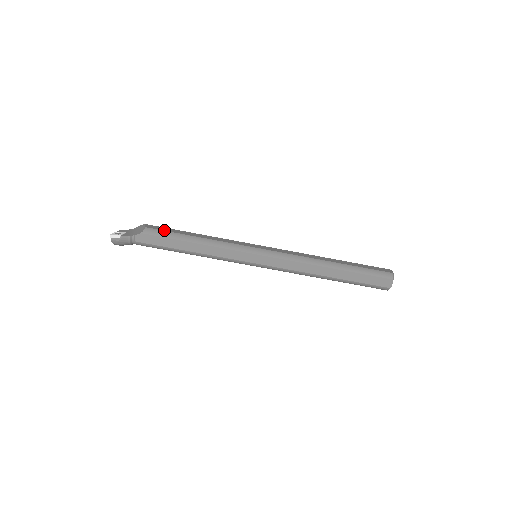
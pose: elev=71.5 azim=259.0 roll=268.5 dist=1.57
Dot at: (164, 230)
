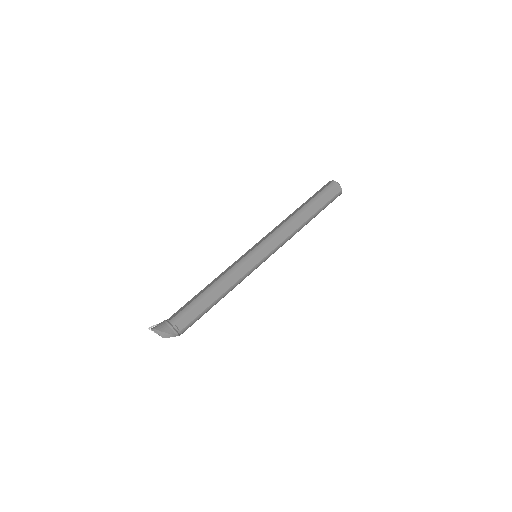
Dot at: occluded
